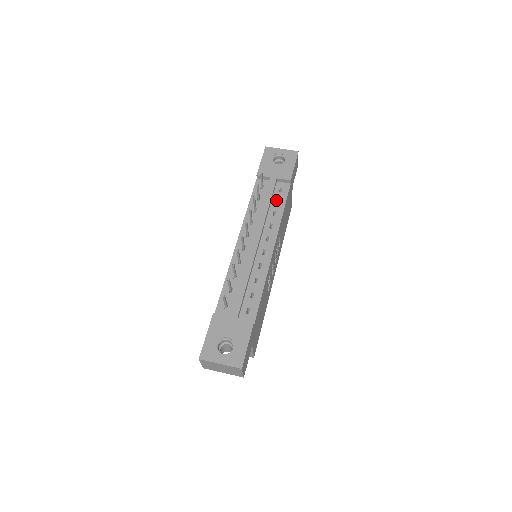
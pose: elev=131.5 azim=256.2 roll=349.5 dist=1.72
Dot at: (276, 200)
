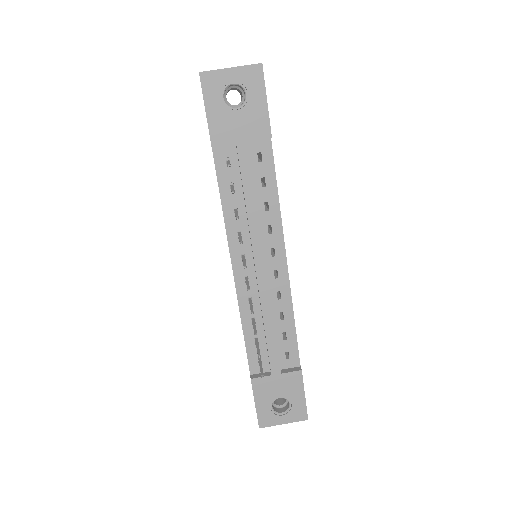
Dot at: (260, 180)
